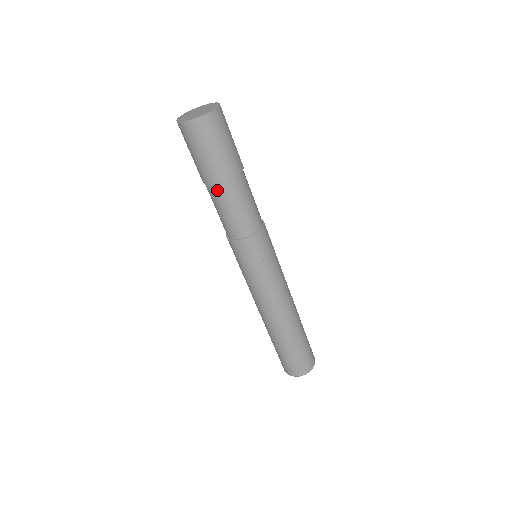
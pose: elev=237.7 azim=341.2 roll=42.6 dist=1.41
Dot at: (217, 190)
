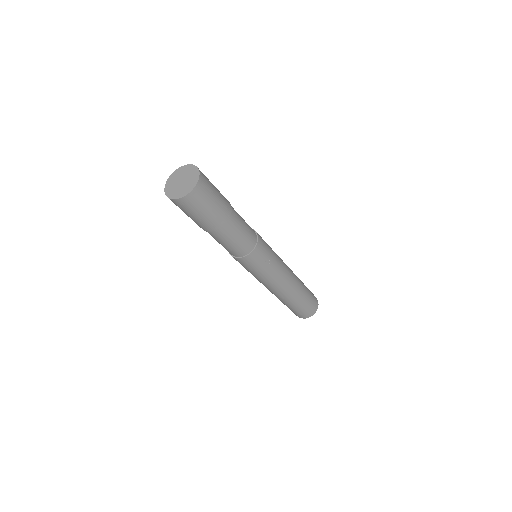
Dot at: (216, 233)
